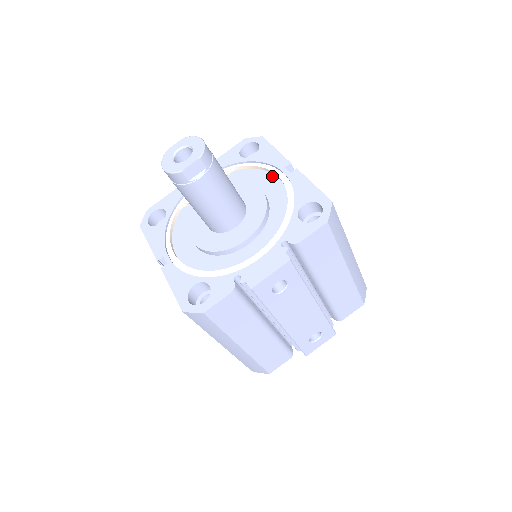
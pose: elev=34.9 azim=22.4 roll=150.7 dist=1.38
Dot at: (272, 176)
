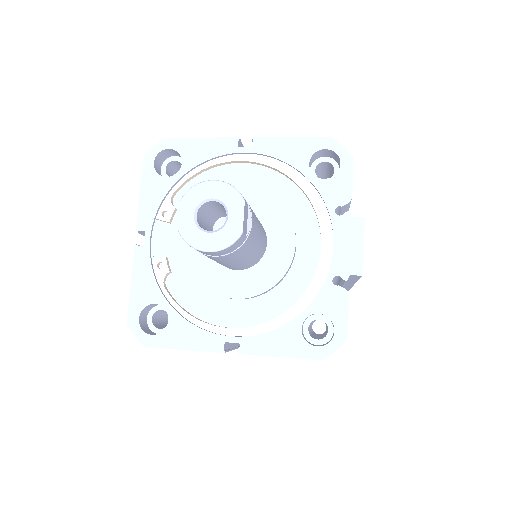
Dot at: (228, 167)
